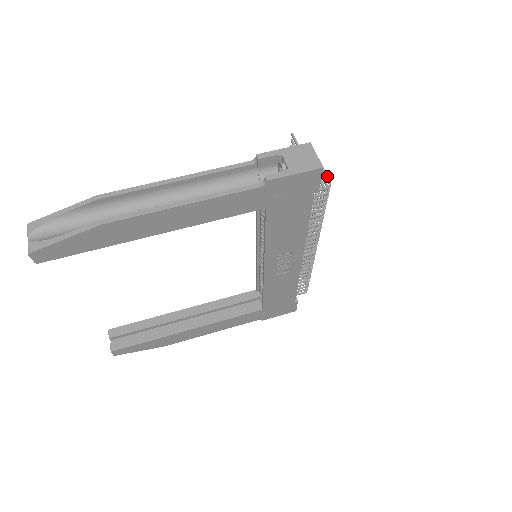
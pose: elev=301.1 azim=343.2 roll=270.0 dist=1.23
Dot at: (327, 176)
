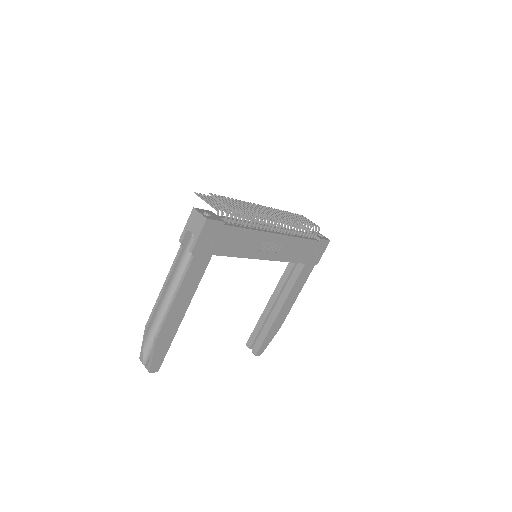
Dot at: (224, 204)
